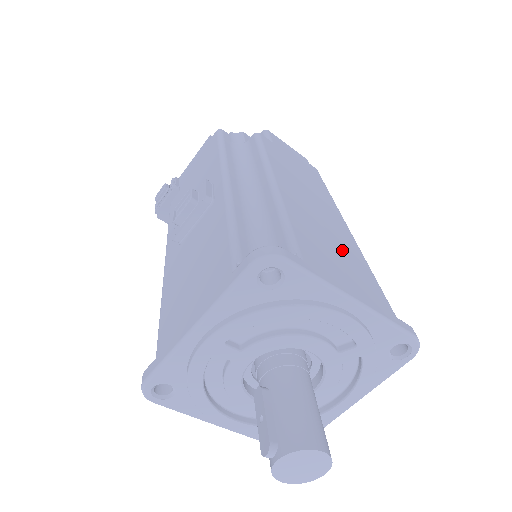
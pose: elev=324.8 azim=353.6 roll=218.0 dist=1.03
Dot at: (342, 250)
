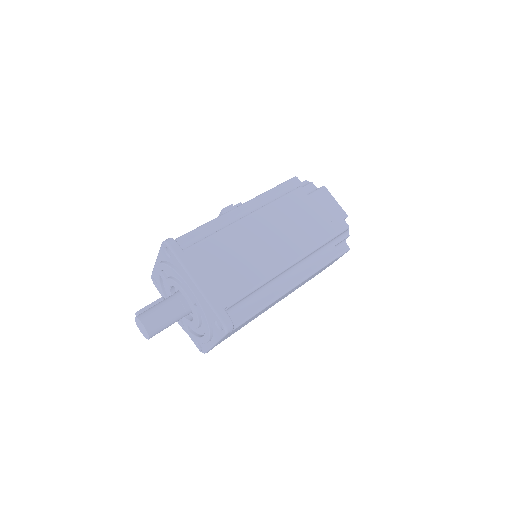
Dot at: (241, 266)
